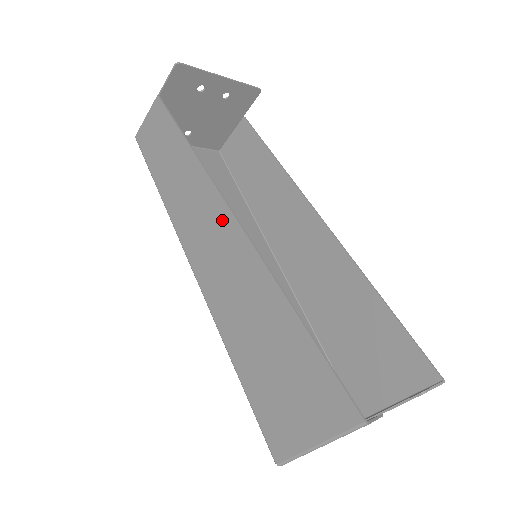
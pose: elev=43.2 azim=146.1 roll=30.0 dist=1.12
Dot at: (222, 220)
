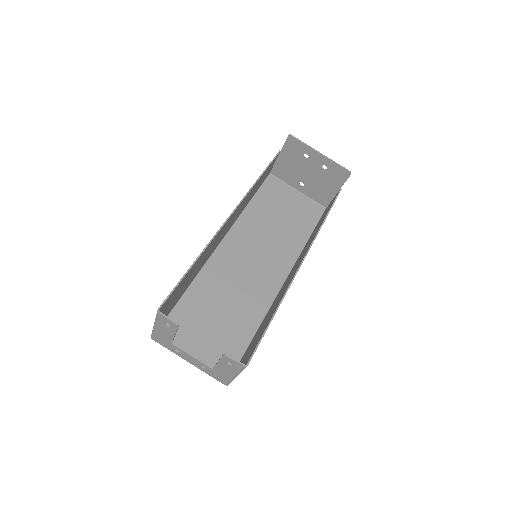
Dot at: occluded
